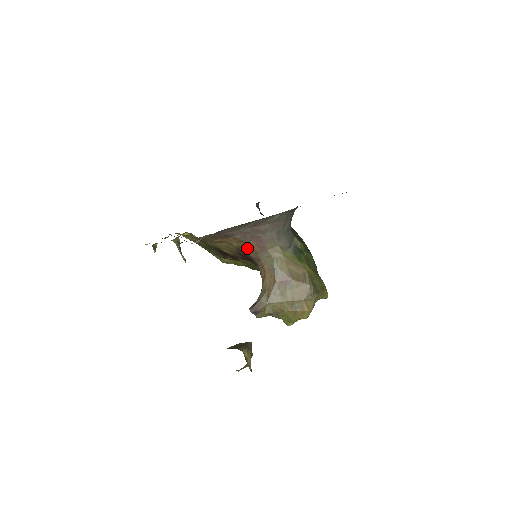
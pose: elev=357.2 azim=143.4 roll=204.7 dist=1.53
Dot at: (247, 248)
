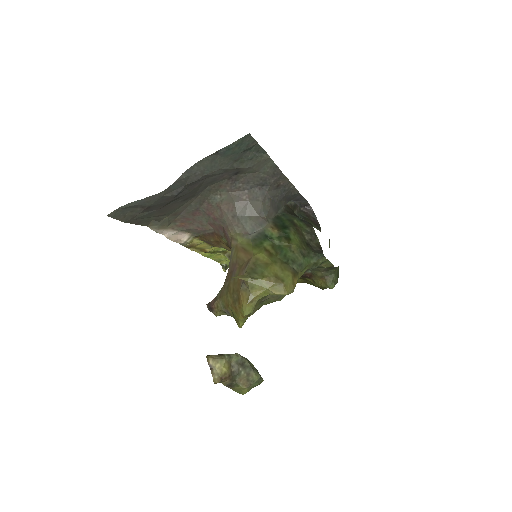
Dot at: occluded
